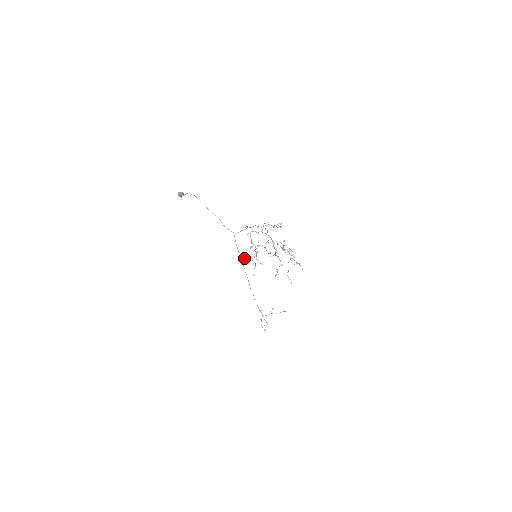
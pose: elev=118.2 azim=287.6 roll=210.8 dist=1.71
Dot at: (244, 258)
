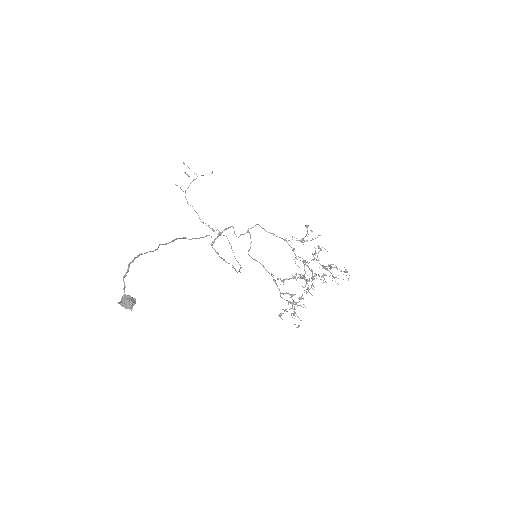
Dot at: occluded
